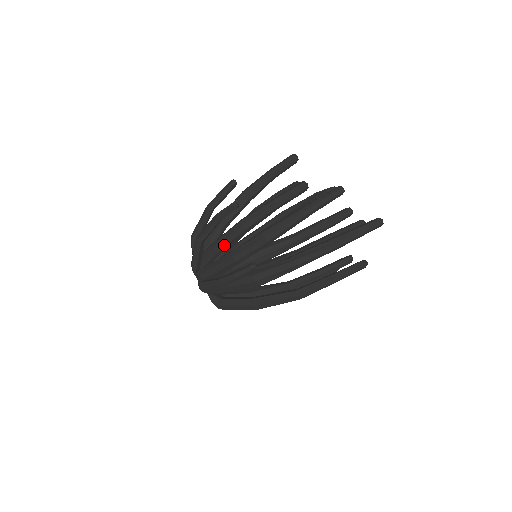
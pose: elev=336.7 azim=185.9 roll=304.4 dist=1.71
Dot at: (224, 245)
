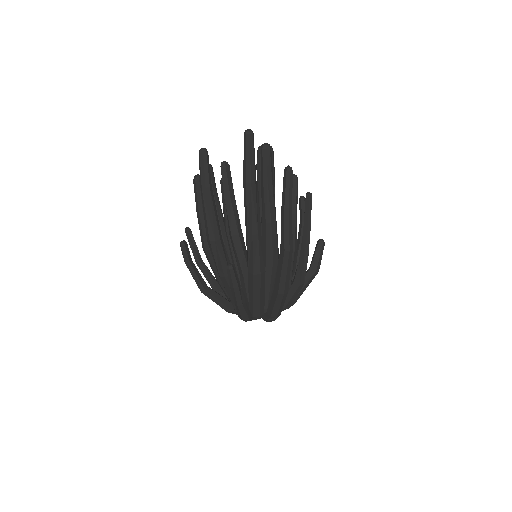
Dot at: occluded
